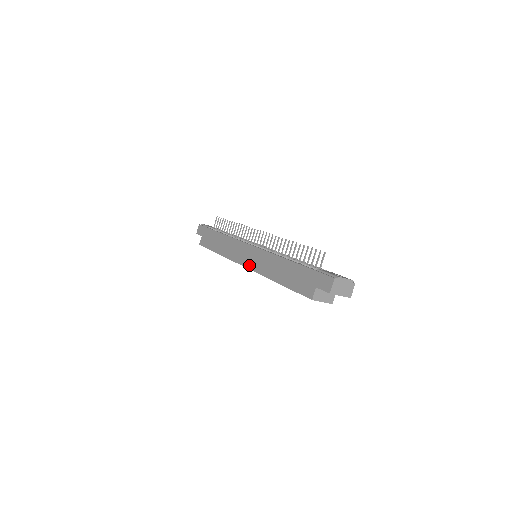
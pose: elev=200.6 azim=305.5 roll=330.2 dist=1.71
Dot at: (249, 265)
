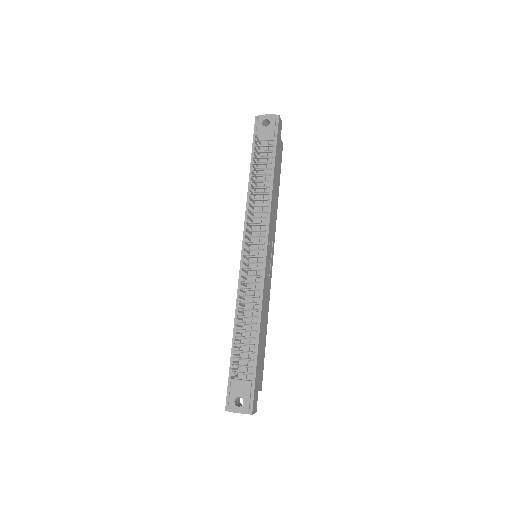
Dot at: occluded
